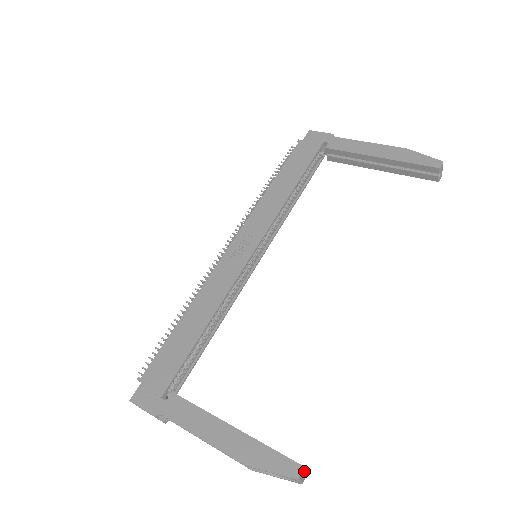
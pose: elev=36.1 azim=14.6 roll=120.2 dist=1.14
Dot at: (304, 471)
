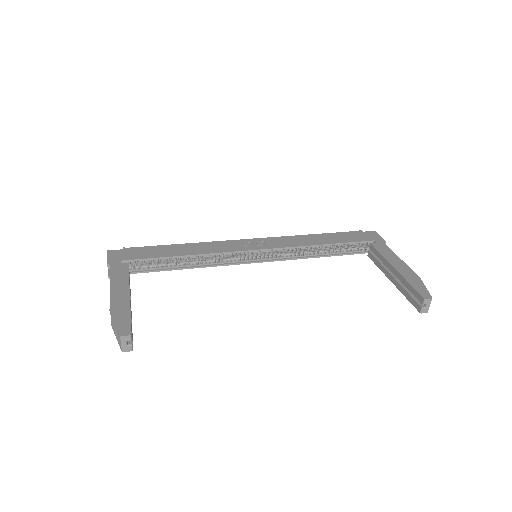
Dot at: (131, 344)
